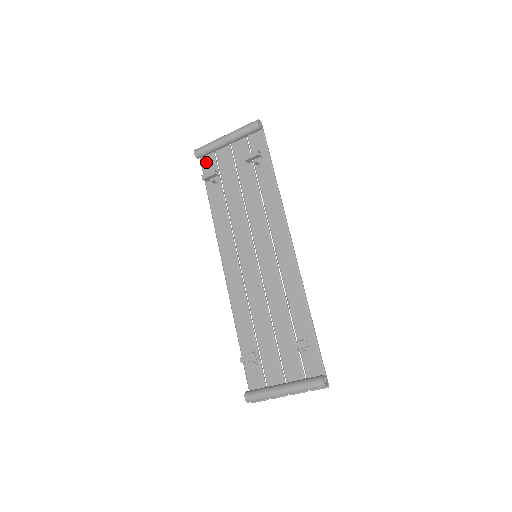
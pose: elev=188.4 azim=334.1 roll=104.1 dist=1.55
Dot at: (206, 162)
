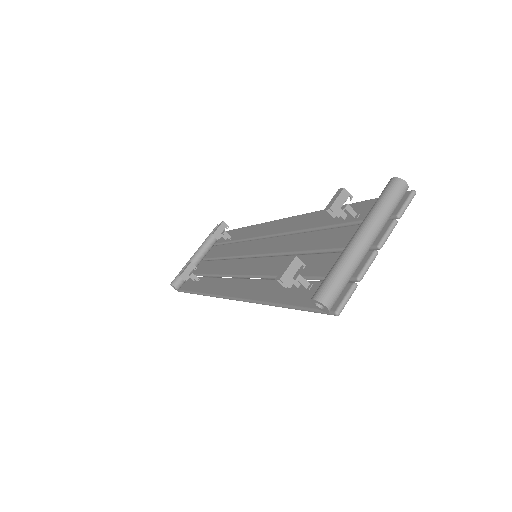
Dot at: (185, 285)
